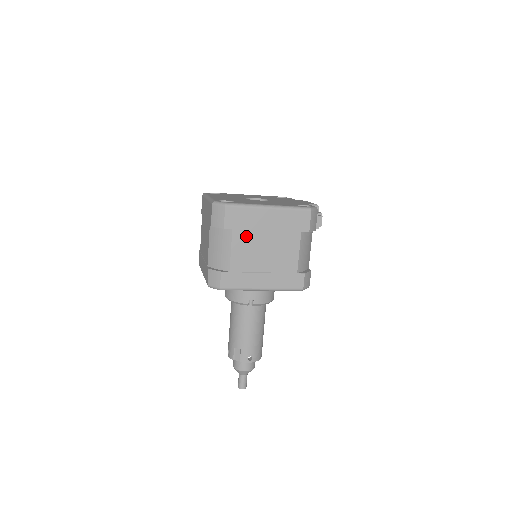
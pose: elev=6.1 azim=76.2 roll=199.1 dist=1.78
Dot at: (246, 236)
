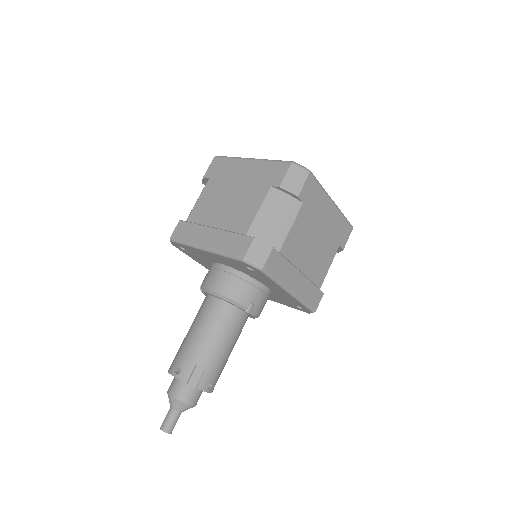
Dot at: (308, 219)
